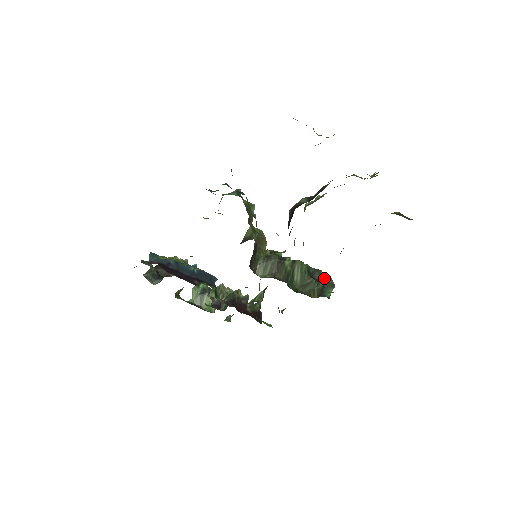
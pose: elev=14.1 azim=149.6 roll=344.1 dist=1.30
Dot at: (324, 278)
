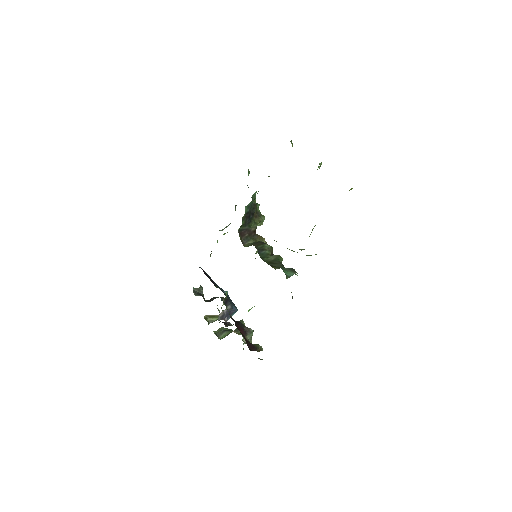
Dot at: occluded
